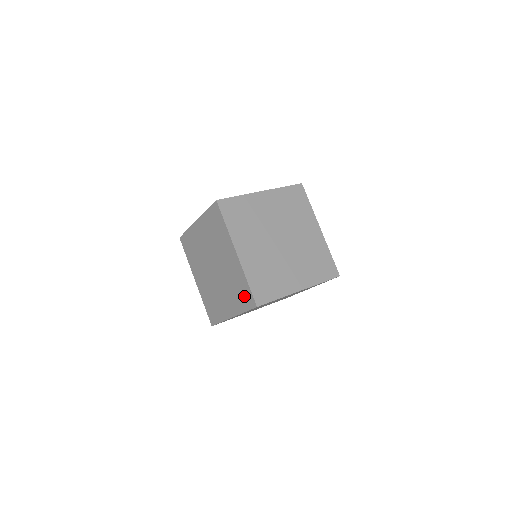
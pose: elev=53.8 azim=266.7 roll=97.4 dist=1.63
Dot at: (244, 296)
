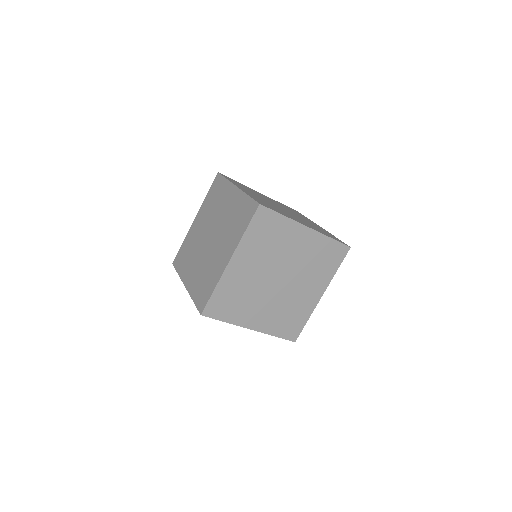
Dot at: (244, 214)
